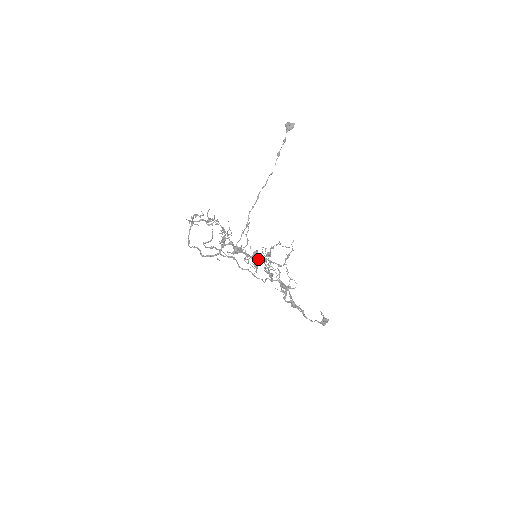
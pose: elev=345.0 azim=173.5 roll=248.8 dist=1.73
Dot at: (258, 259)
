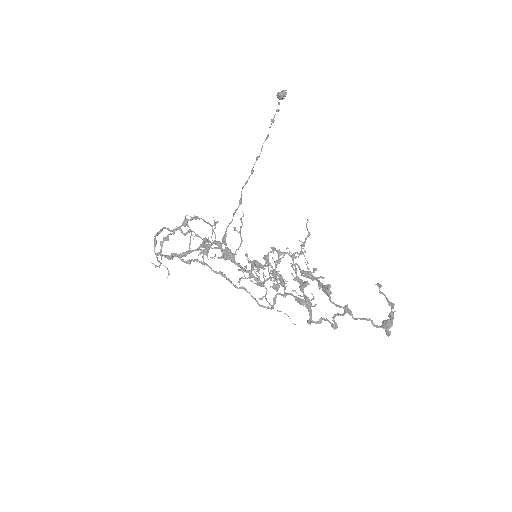
Dot at: (259, 276)
